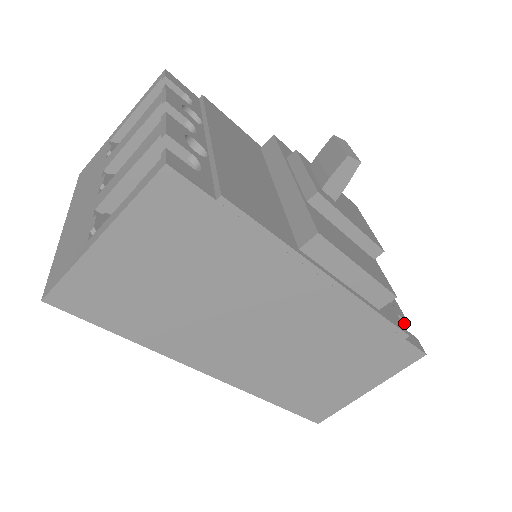
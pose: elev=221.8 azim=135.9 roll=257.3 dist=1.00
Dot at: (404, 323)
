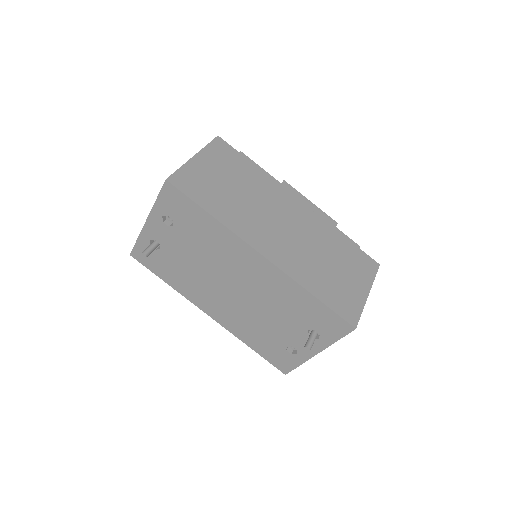
Dot at: occluded
